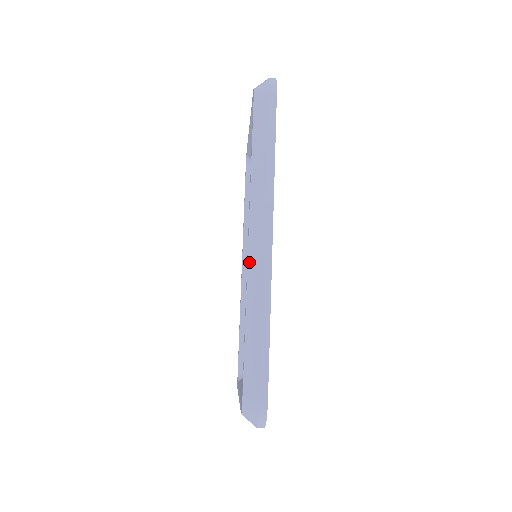
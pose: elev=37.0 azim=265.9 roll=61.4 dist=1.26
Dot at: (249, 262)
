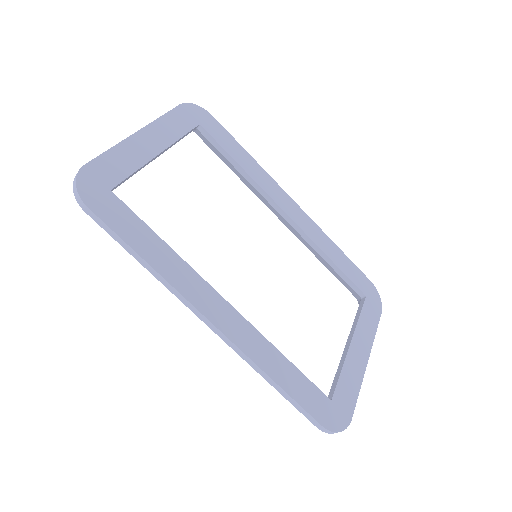
Dot at: occluded
